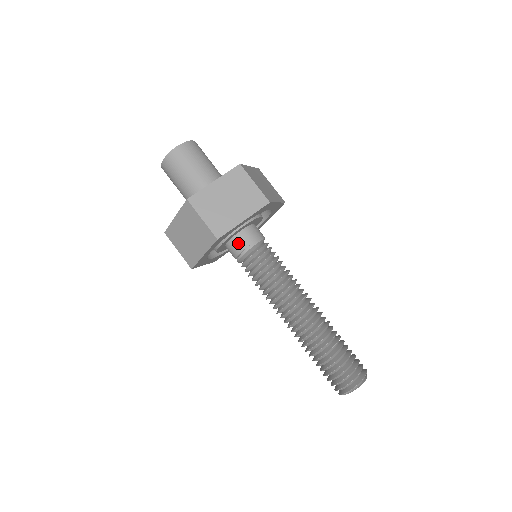
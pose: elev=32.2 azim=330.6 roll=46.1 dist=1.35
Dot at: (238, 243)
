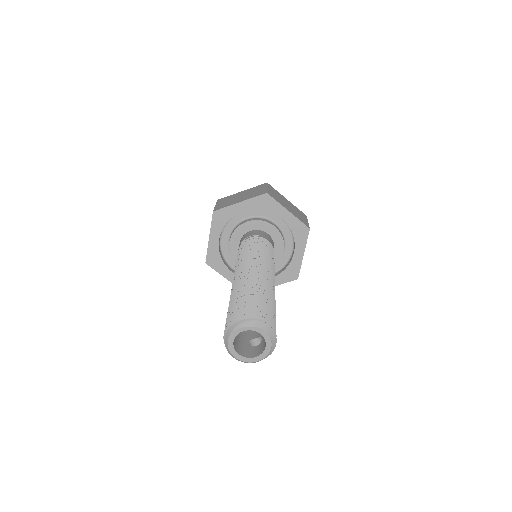
Dot at: (259, 232)
